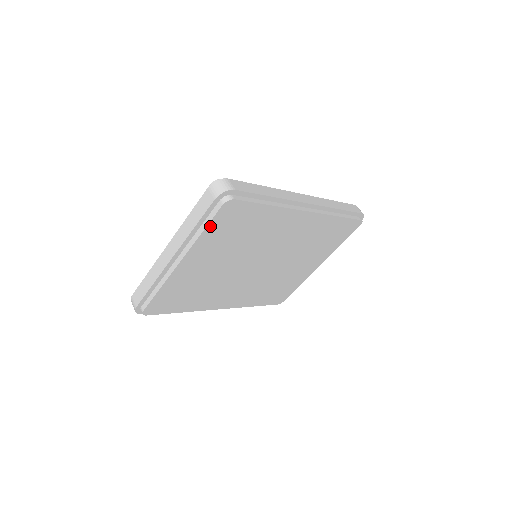
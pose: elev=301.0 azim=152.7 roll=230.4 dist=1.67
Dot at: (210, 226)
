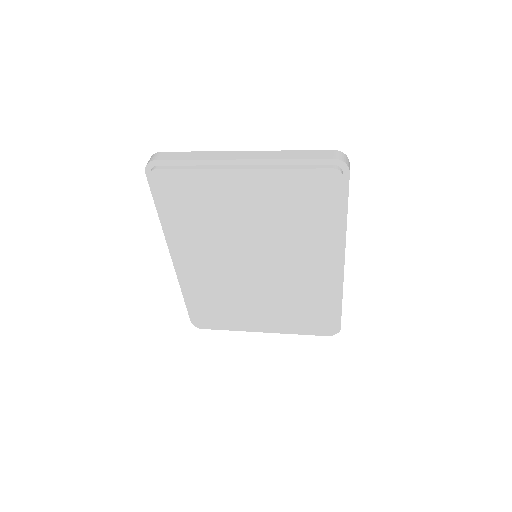
Dot at: (302, 172)
